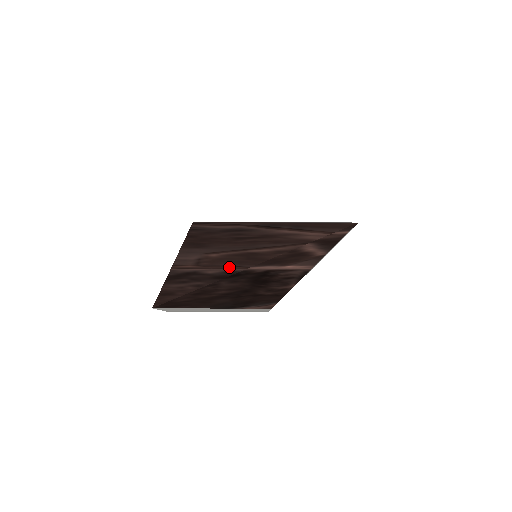
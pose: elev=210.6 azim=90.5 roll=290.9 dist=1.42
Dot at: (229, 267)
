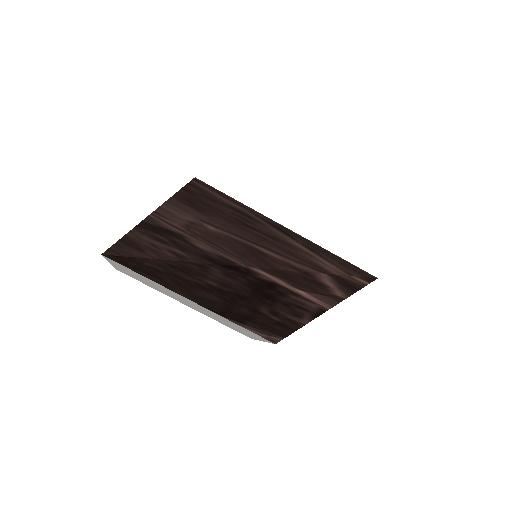
Dot at: (227, 253)
